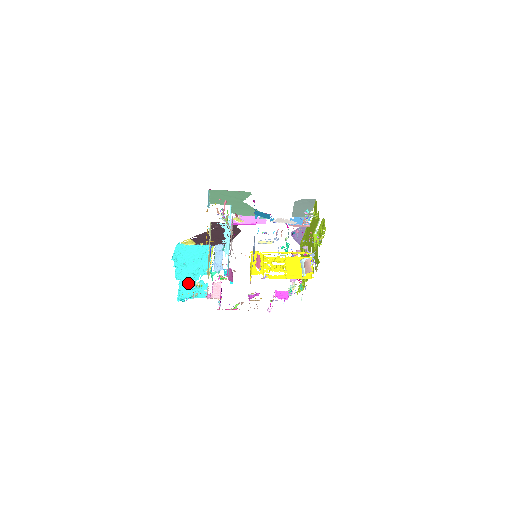
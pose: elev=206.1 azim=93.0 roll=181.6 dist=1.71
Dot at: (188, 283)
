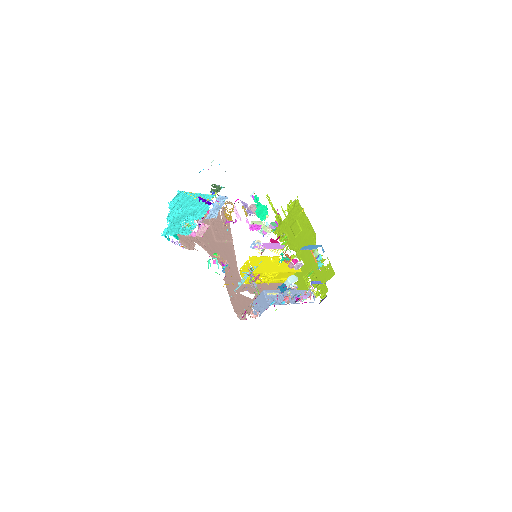
Dot at: (178, 225)
